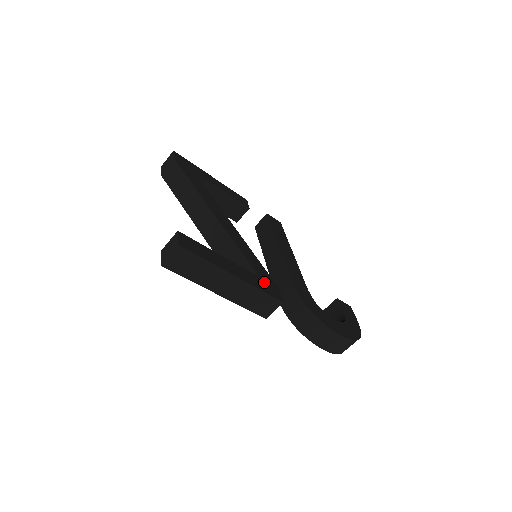
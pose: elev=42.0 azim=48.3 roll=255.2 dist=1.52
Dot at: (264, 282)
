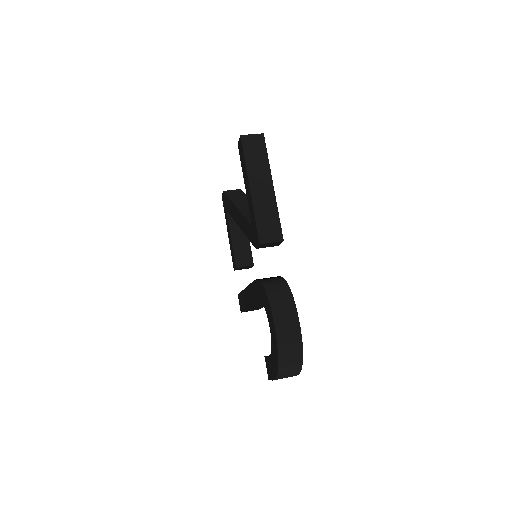
Dot at: occluded
